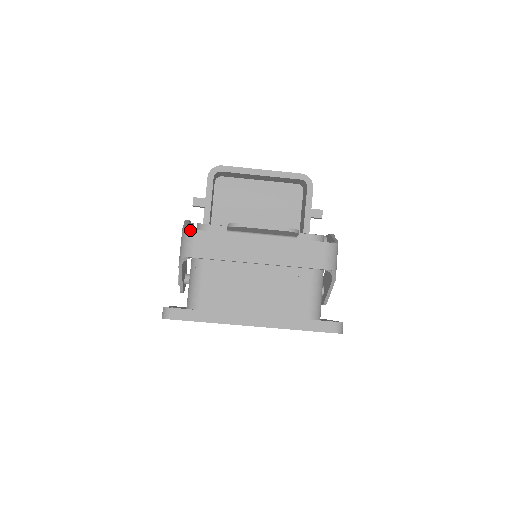
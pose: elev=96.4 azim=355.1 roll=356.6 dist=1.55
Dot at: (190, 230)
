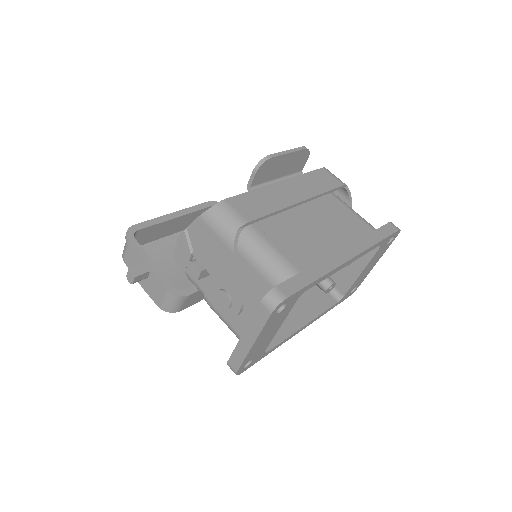
Dot at: (217, 203)
